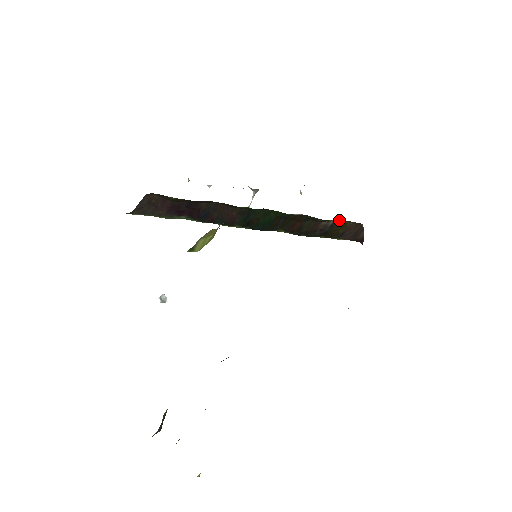
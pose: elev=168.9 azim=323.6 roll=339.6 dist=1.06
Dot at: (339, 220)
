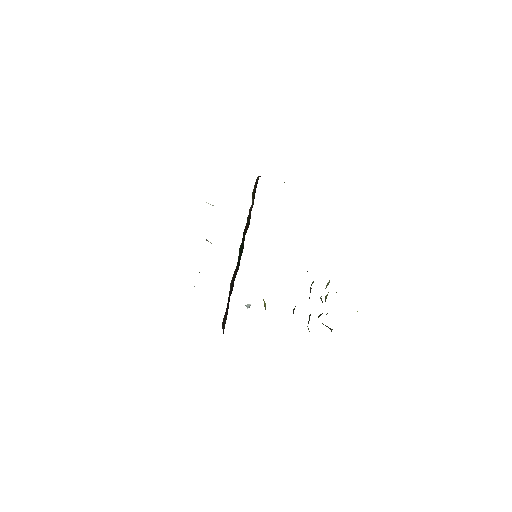
Dot at: (252, 199)
